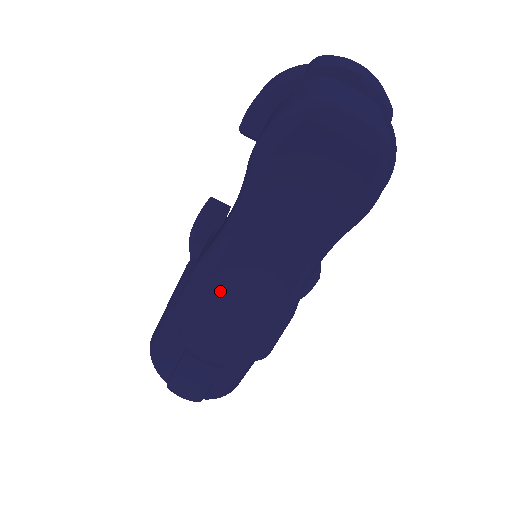
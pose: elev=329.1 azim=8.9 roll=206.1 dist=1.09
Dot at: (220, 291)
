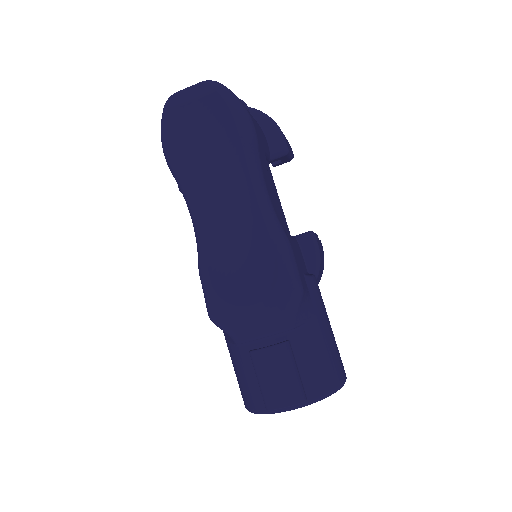
Dot at: (223, 268)
